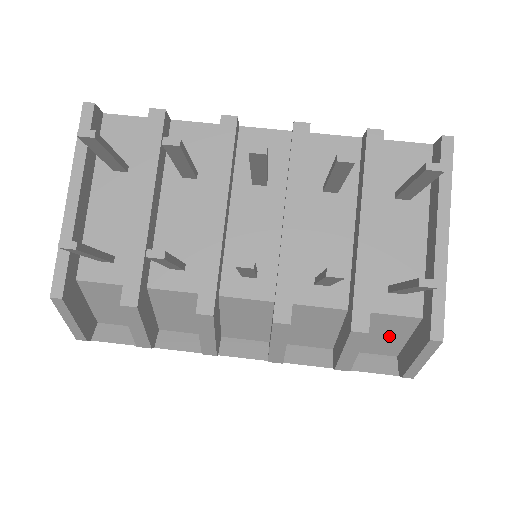
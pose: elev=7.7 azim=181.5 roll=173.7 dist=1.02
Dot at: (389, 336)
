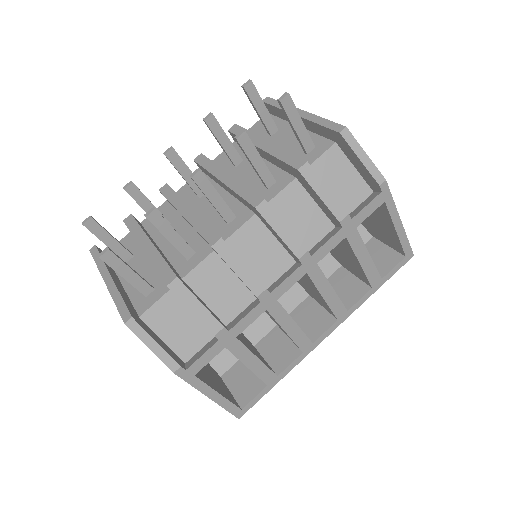
Dot at: (343, 177)
